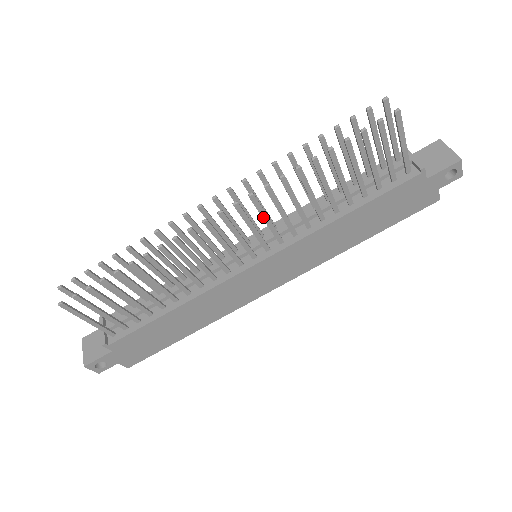
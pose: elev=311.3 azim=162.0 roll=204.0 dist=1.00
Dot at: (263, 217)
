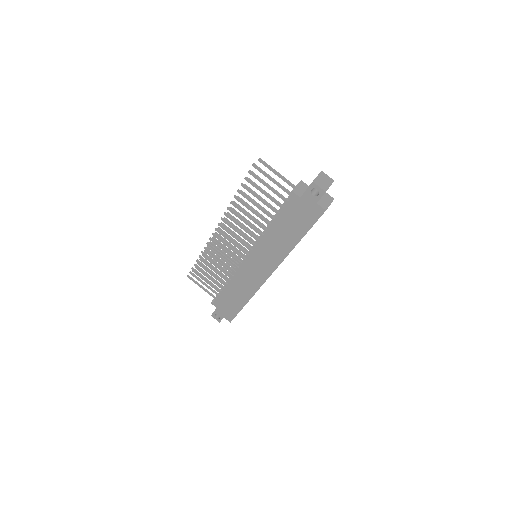
Dot at: (235, 230)
